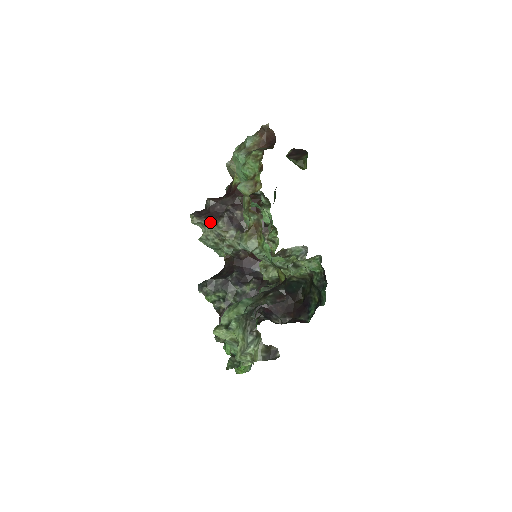
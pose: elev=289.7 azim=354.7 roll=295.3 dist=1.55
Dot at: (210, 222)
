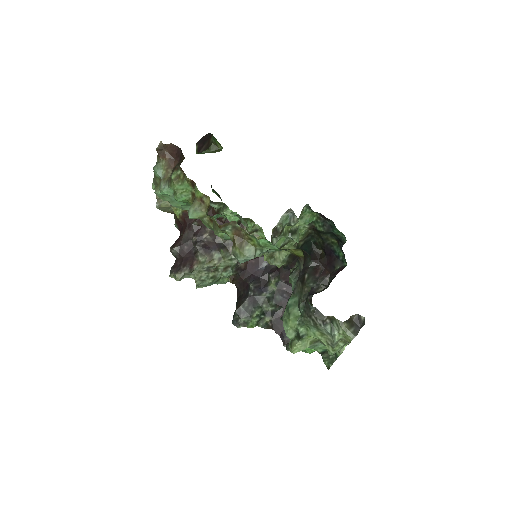
Dot at: (192, 266)
